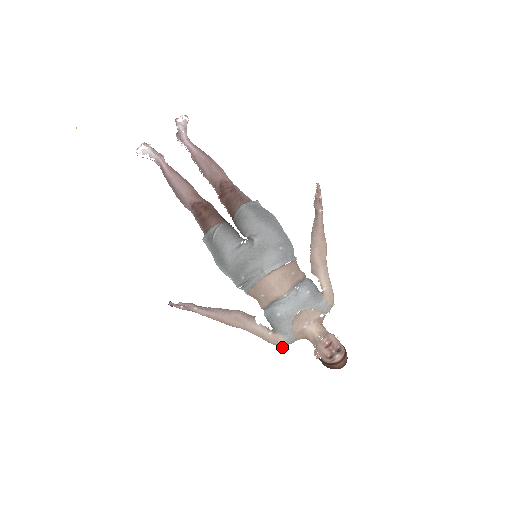
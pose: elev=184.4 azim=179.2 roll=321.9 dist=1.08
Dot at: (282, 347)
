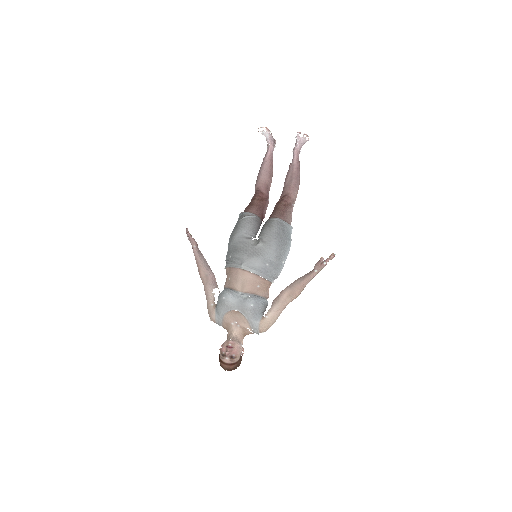
Dot at: (211, 320)
